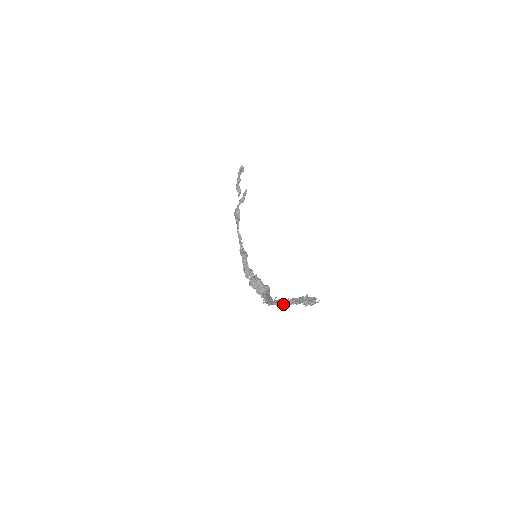
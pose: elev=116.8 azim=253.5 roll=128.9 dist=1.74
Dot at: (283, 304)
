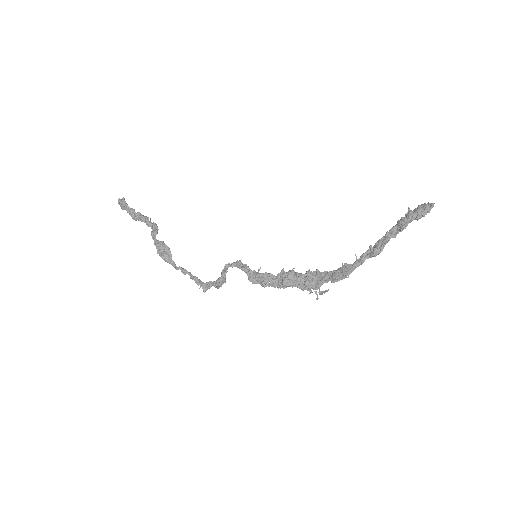
Dot at: (385, 243)
